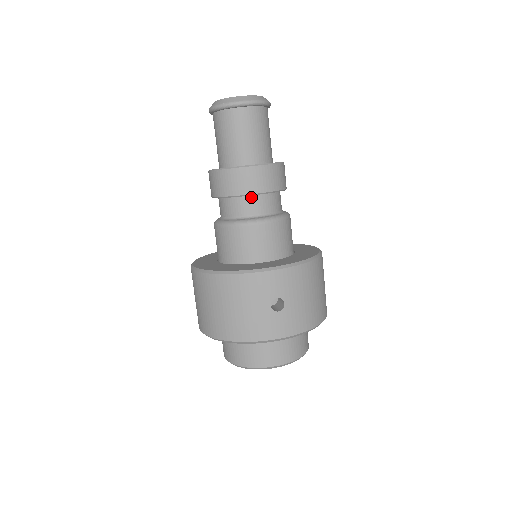
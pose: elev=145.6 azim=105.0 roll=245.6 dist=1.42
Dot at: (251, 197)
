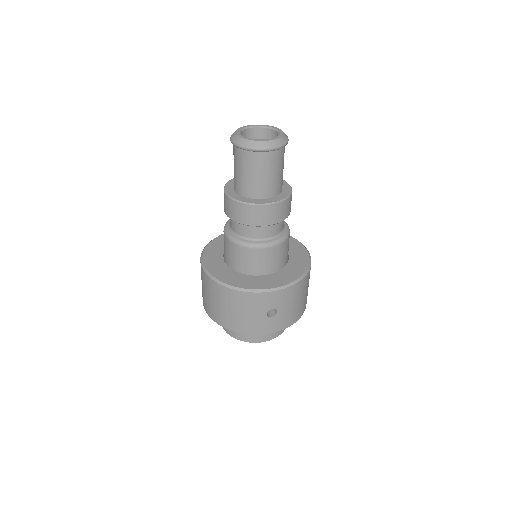
Dot at: occluded
